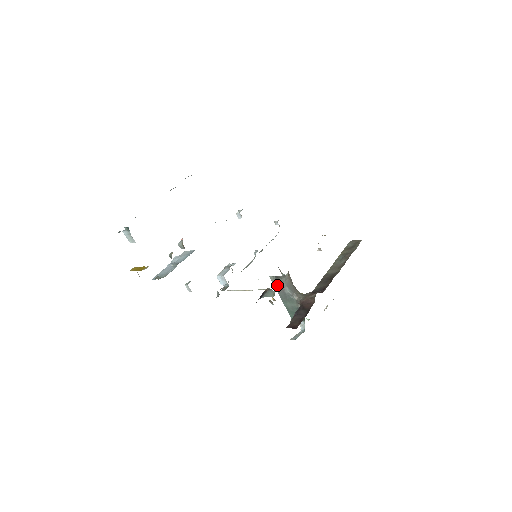
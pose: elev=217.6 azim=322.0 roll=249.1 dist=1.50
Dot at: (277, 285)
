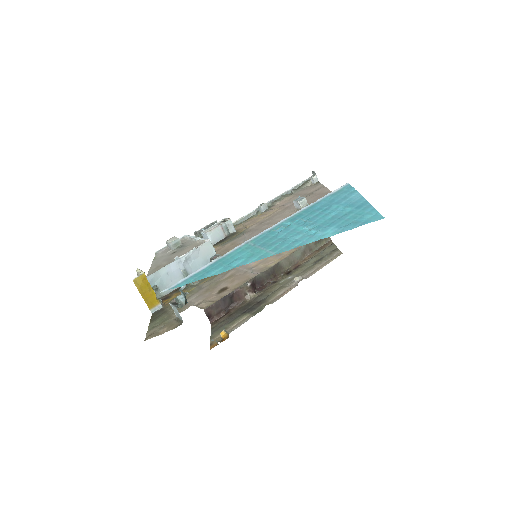
Dot at: occluded
